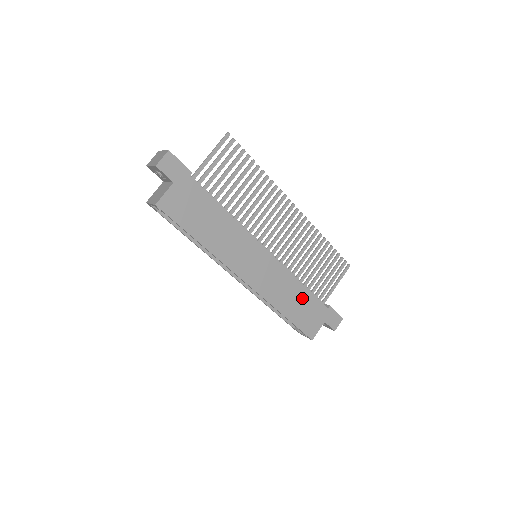
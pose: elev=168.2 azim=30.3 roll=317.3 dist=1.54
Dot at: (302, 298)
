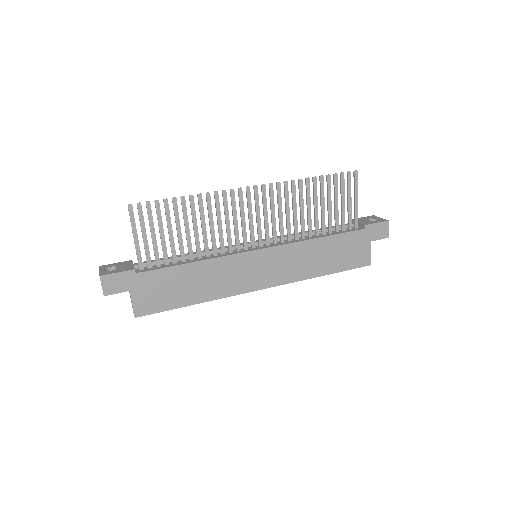
Dot at: (329, 247)
